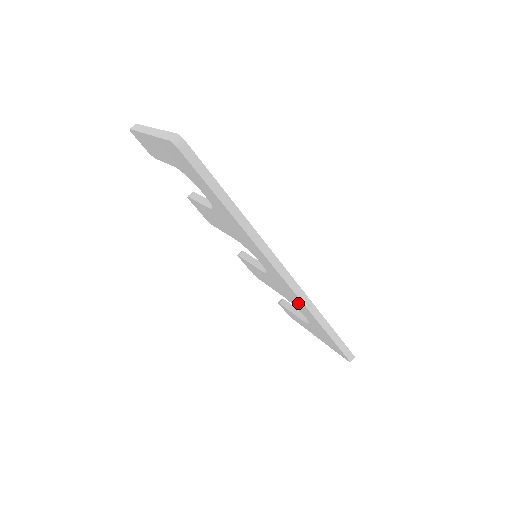
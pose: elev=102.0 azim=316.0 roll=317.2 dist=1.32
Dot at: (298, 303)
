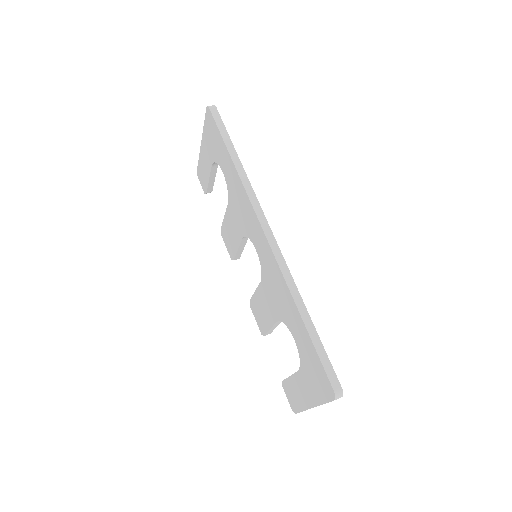
Dot at: (281, 291)
